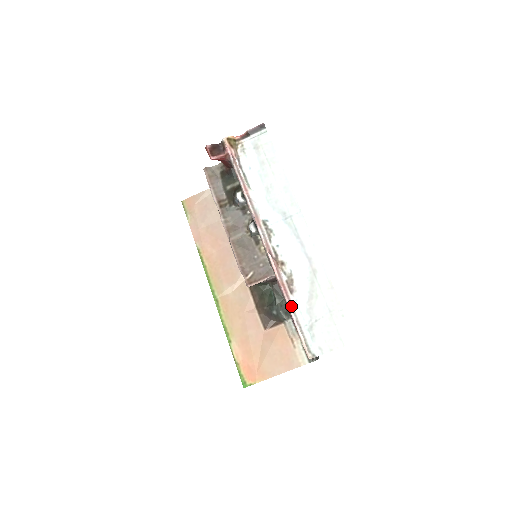
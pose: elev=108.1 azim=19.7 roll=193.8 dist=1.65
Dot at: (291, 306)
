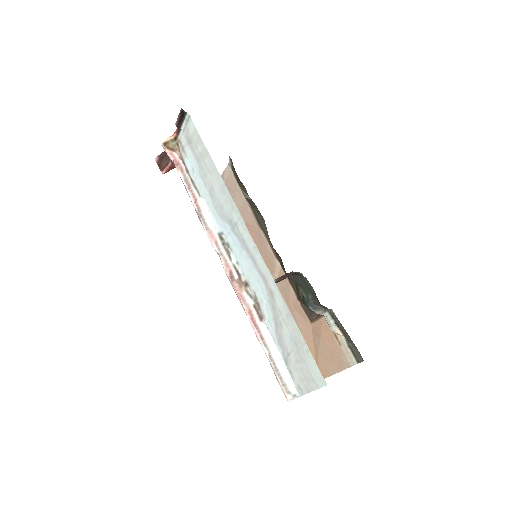
Dot at: (261, 338)
